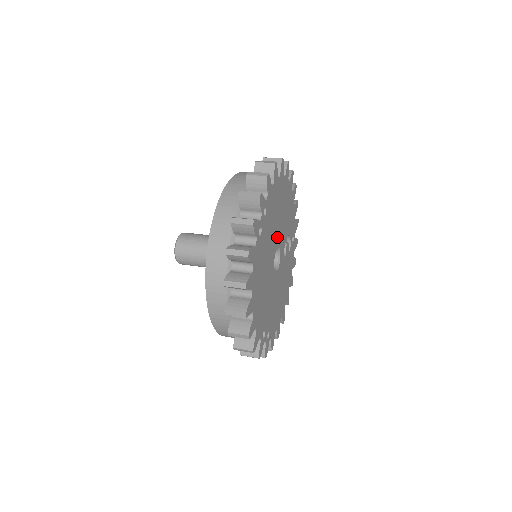
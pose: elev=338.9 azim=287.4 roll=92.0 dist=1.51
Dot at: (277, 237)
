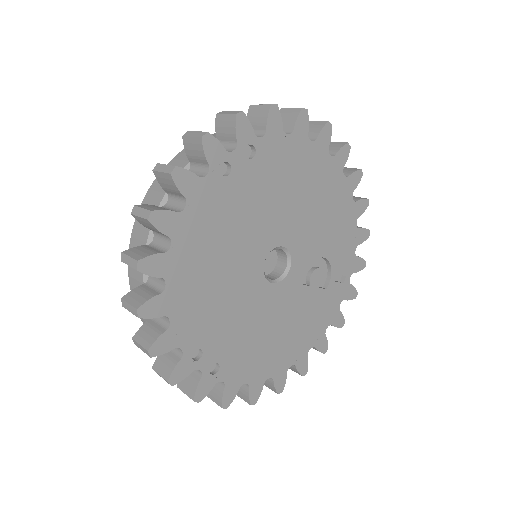
Dot at: (286, 229)
